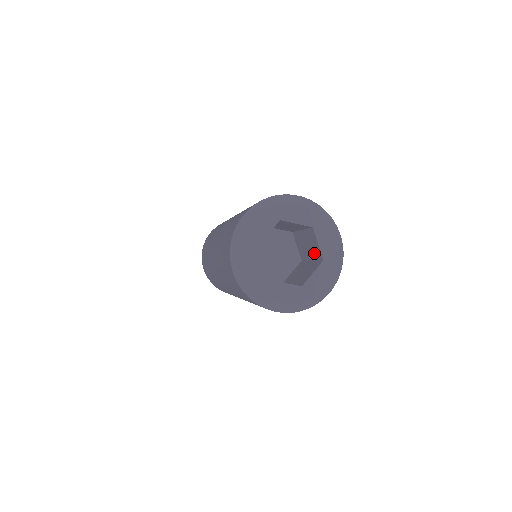
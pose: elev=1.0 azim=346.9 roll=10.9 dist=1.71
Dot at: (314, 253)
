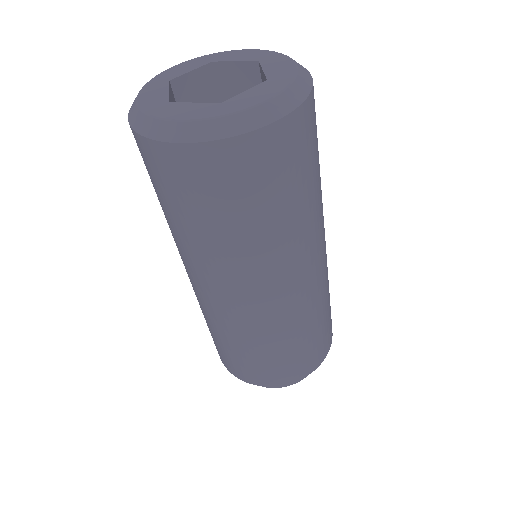
Dot at: occluded
